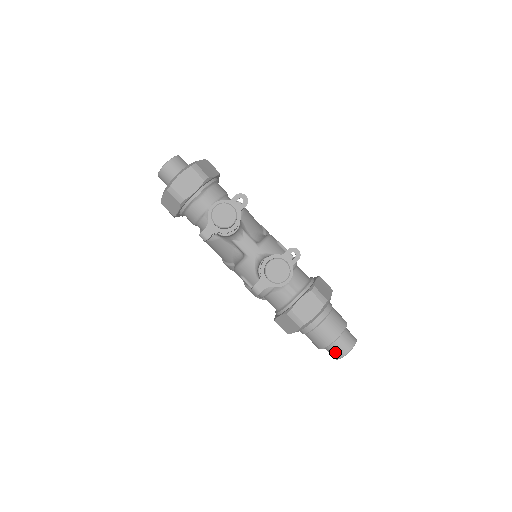
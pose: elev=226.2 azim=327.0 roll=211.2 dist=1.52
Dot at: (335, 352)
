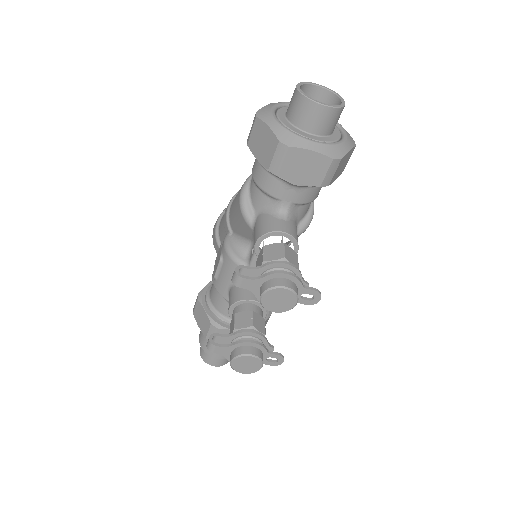
Dot at: (205, 355)
